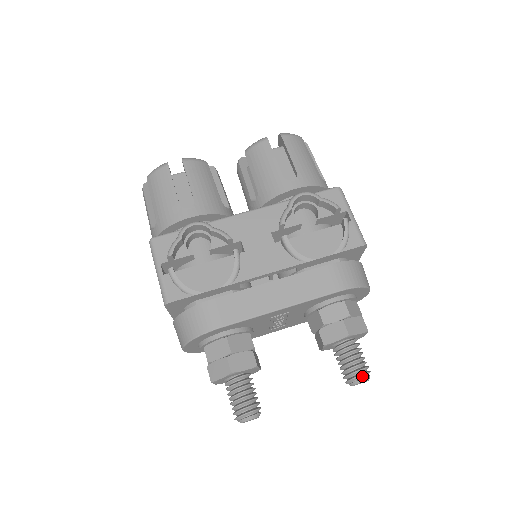
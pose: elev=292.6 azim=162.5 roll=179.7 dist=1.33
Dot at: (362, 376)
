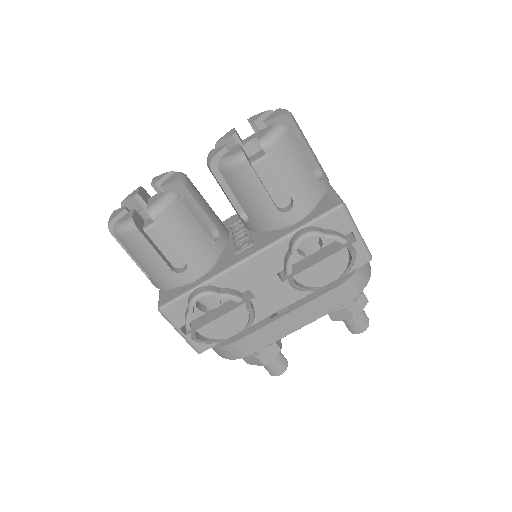
Dot at: (363, 331)
